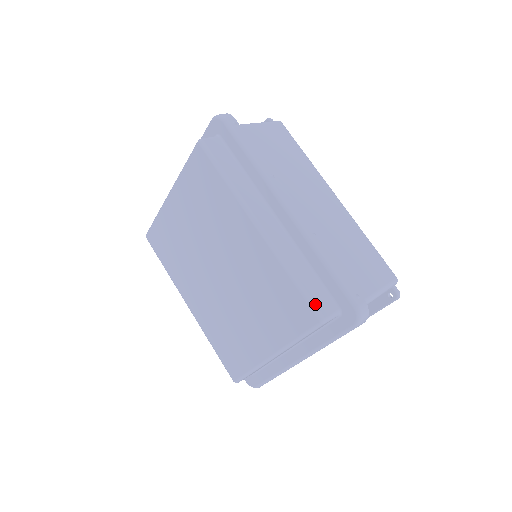
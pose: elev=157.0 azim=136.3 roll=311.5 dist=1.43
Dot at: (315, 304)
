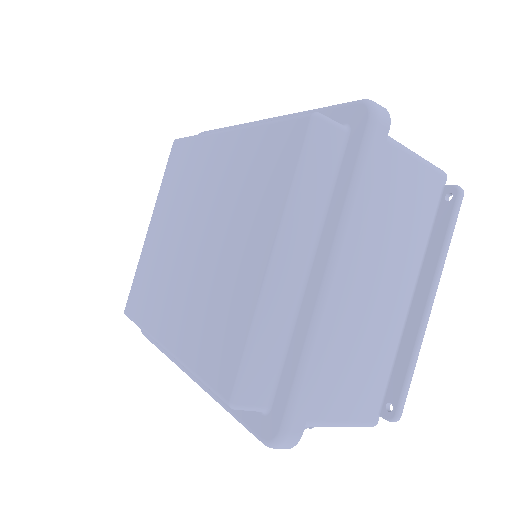
Dot at: (302, 115)
